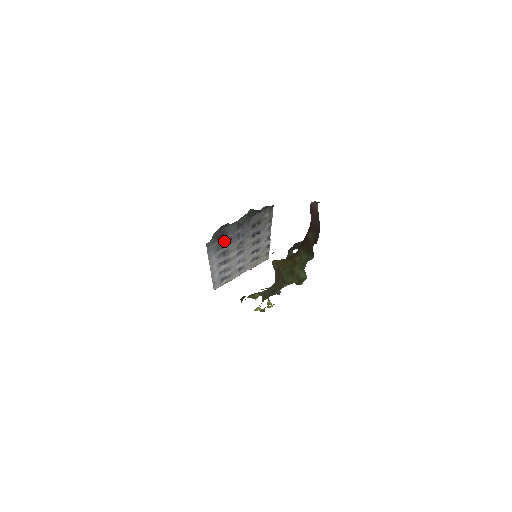
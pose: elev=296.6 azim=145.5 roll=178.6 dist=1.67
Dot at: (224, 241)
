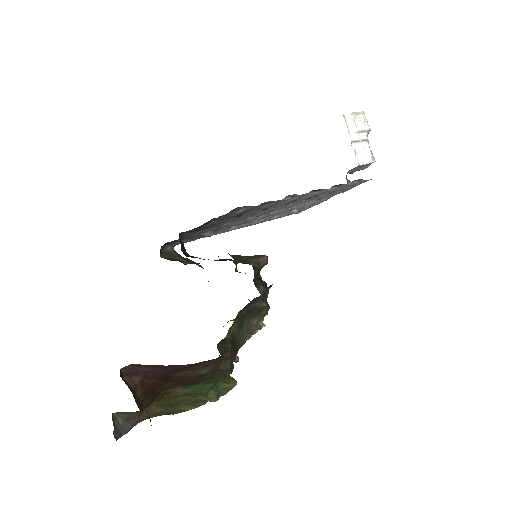
Dot at: occluded
